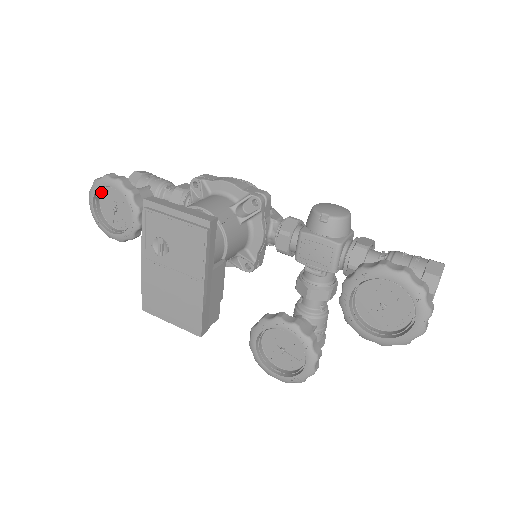
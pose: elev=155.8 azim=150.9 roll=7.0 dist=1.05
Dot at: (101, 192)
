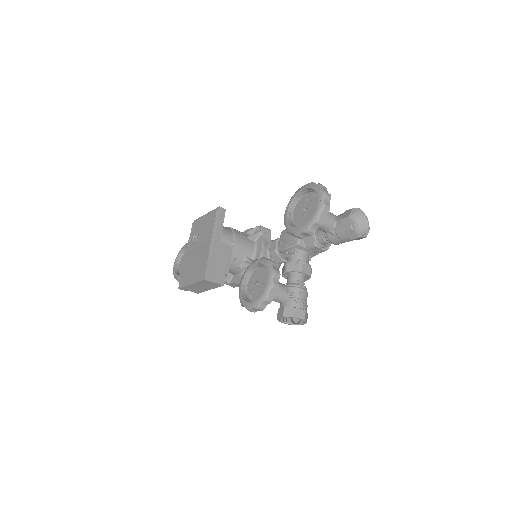
Dot at: (182, 258)
